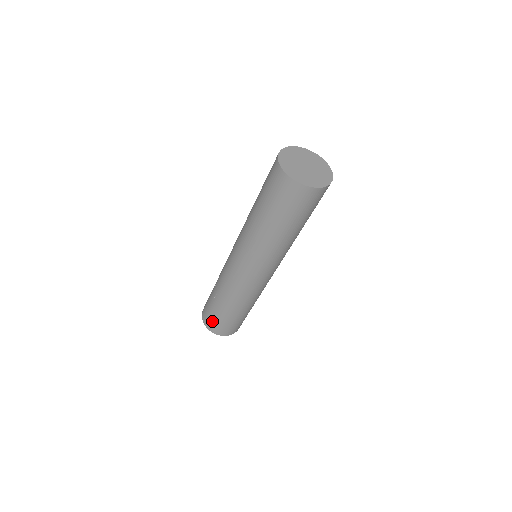
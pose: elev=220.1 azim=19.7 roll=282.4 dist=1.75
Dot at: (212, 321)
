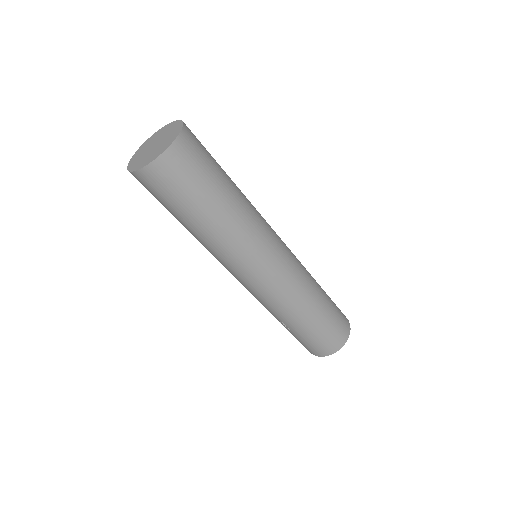
Dot at: (316, 346)
